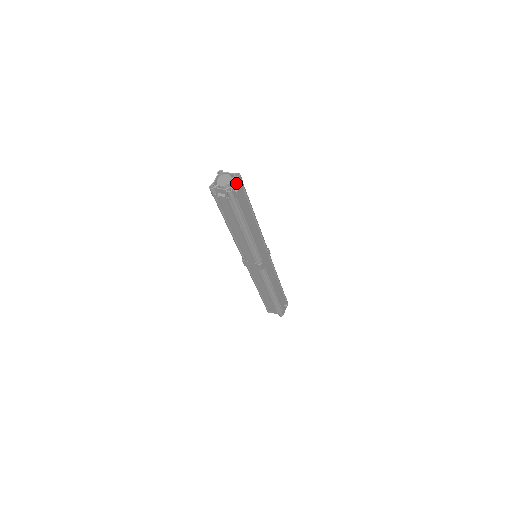
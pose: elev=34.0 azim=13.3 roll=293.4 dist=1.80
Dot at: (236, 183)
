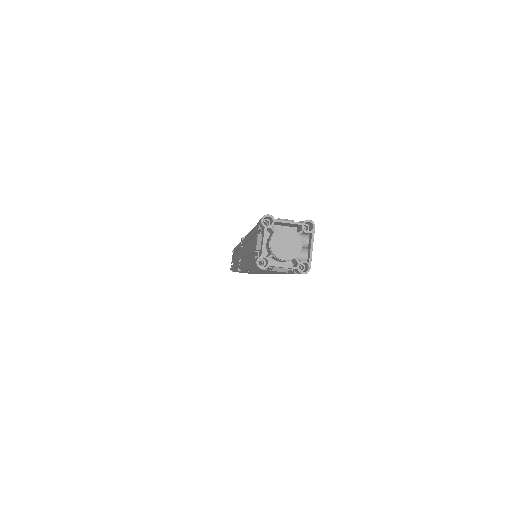
Dot at: (311, 247)
